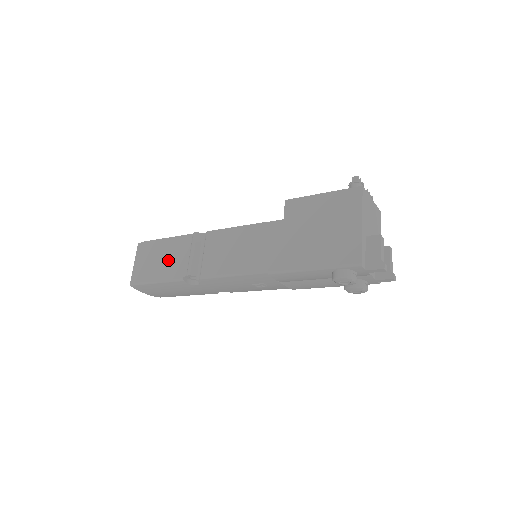
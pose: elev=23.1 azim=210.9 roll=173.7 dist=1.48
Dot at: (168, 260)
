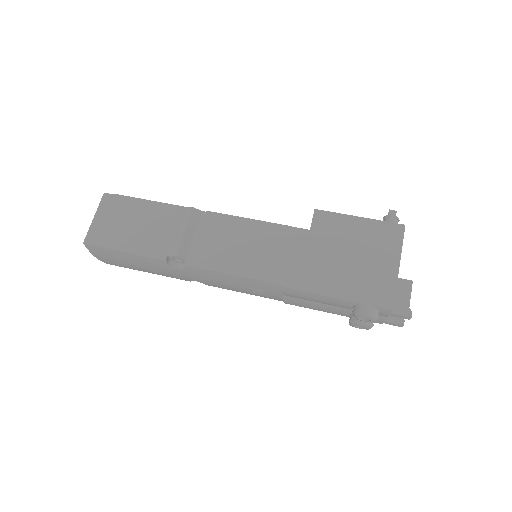
Dot at: (148, 228)
